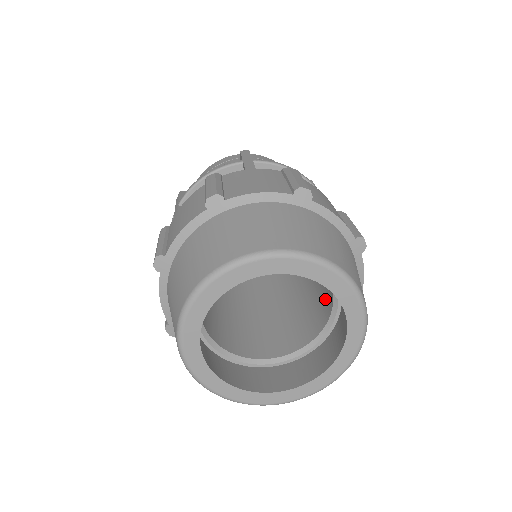
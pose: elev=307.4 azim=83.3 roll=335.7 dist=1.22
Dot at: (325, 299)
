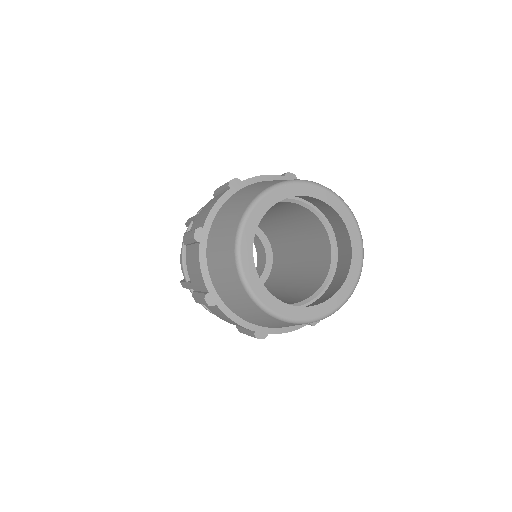
Dot at: (310, 222)
